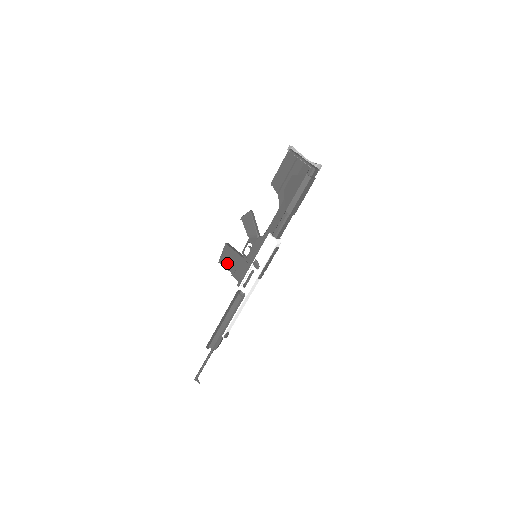
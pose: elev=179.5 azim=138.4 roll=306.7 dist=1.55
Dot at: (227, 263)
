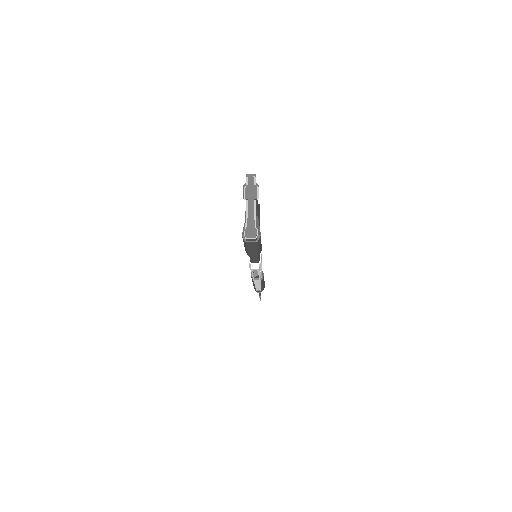
Dot at: occluded
